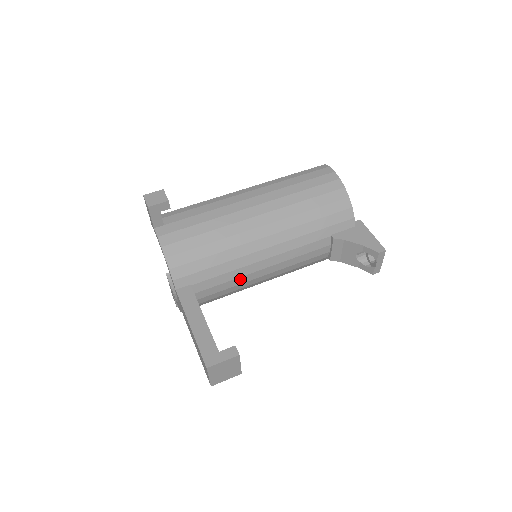
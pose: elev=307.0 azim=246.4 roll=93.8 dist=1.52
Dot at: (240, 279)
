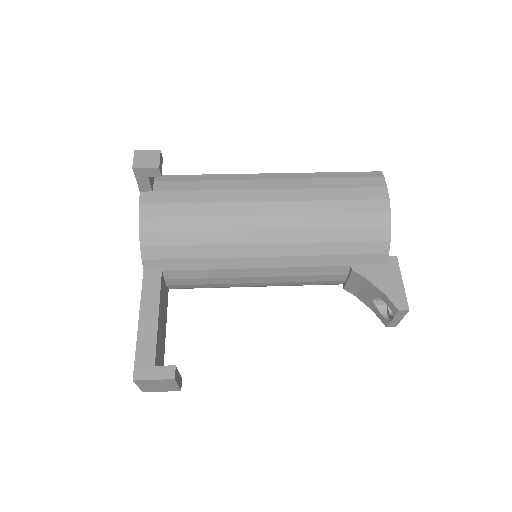
Dot at: (224, 279)
